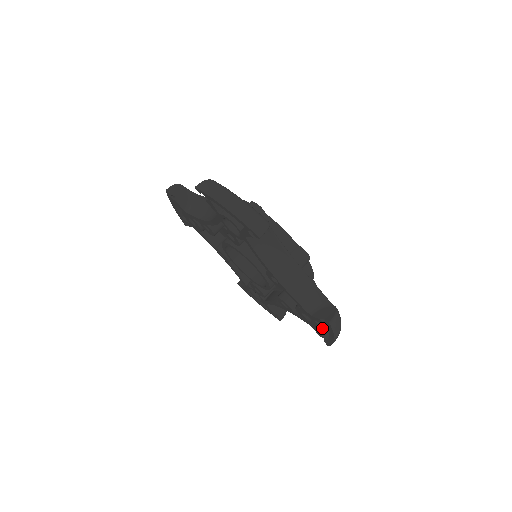
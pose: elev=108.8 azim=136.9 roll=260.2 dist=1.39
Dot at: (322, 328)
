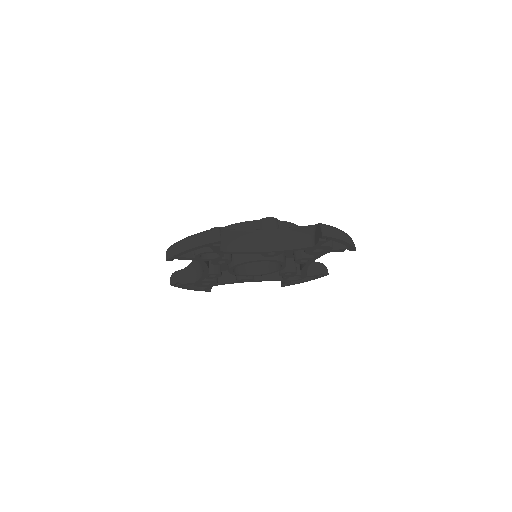
Dot at: (336, 245)
